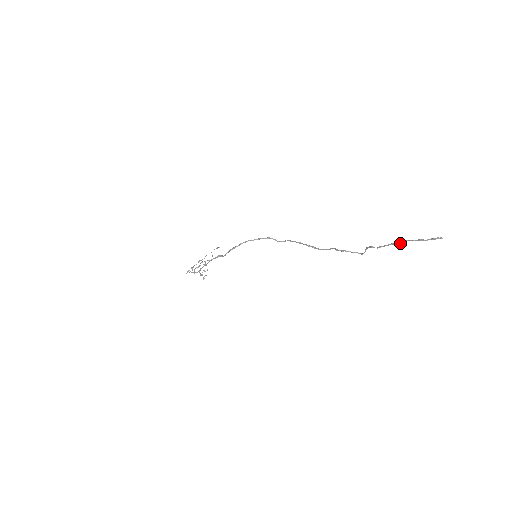
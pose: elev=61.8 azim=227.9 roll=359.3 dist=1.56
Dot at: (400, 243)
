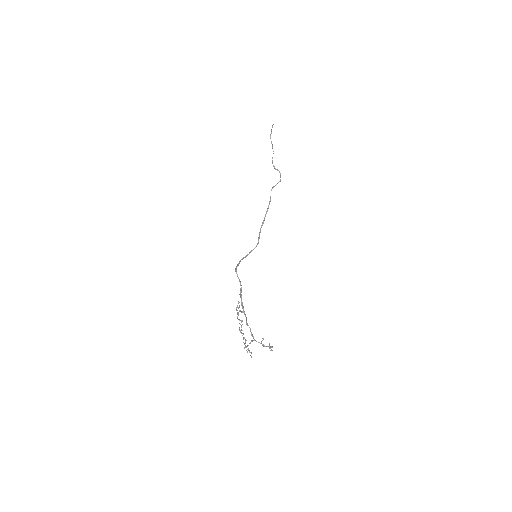
Dot at: (272, 145)
